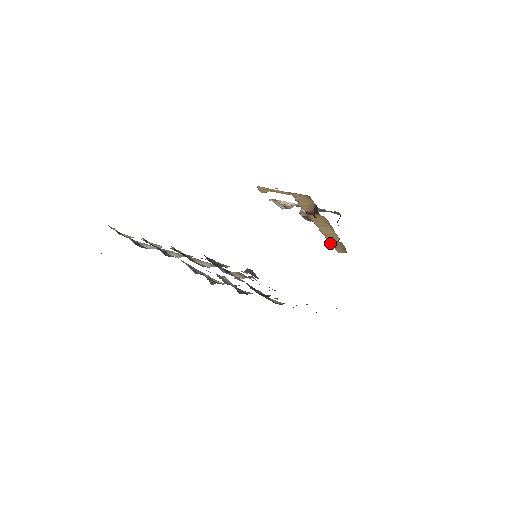
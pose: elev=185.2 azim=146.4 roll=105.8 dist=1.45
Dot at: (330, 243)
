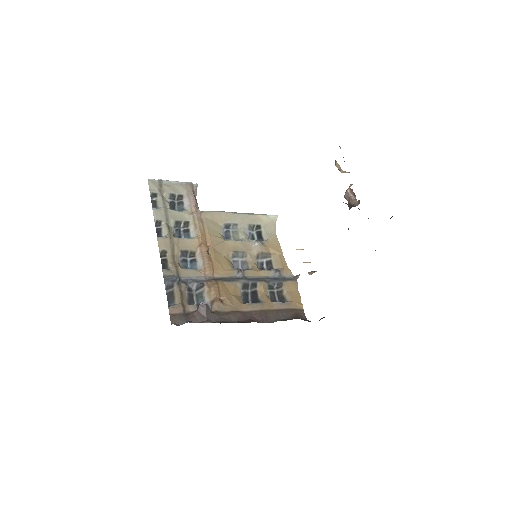
Dot at: occluded
